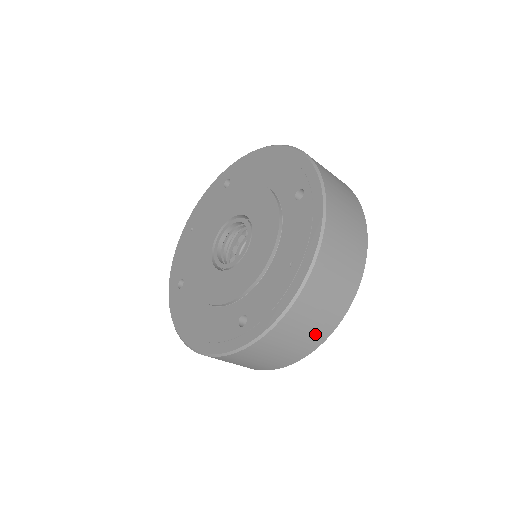
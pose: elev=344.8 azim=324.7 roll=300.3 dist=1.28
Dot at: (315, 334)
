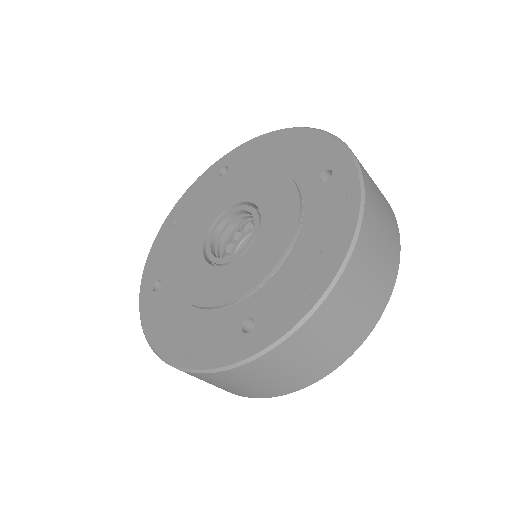
Dot at: (339, 348)
